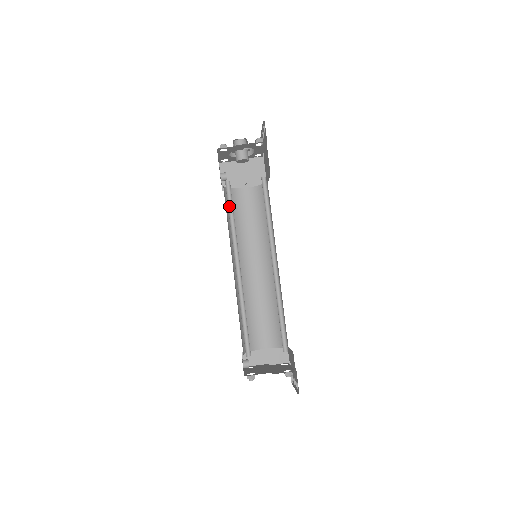
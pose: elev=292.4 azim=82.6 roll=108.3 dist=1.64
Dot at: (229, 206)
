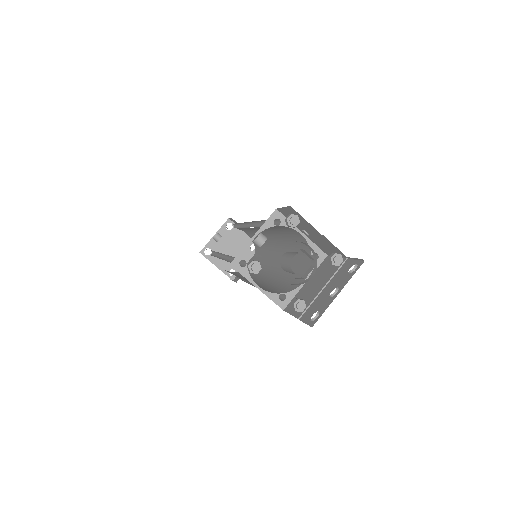
Dot at: occluded
